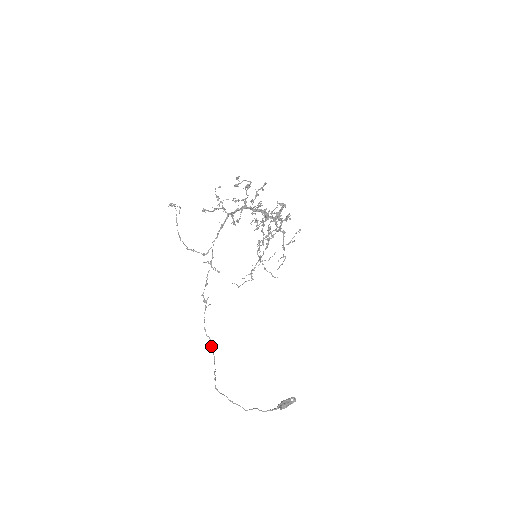
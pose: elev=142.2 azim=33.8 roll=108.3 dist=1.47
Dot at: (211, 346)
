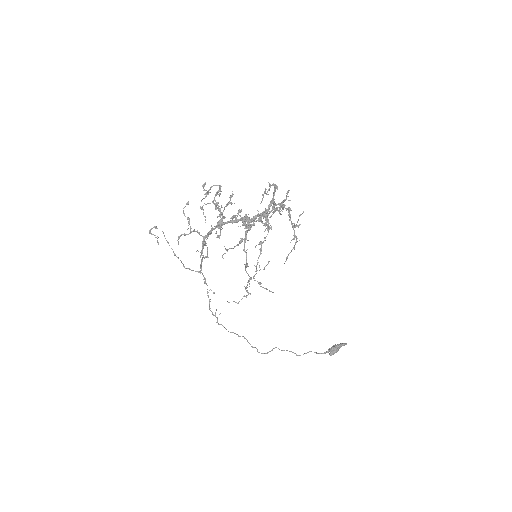
Dot at: (238, 336)
